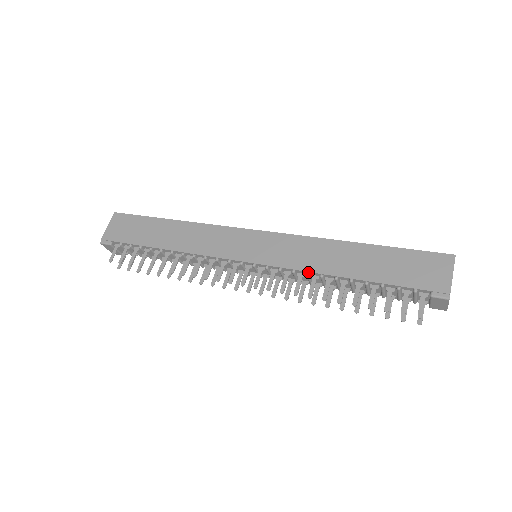
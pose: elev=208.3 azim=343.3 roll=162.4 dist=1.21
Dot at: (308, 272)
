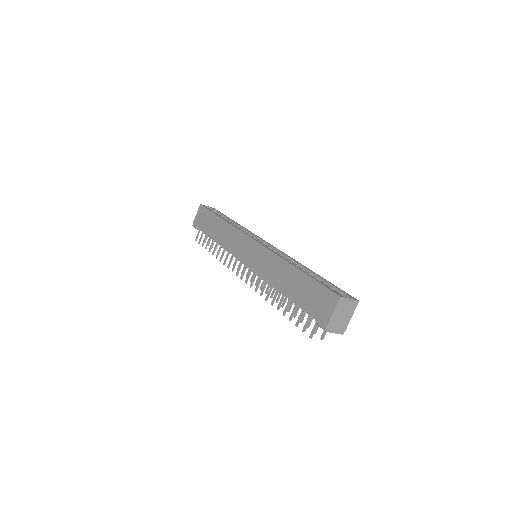
Dot at: (267, 281)
